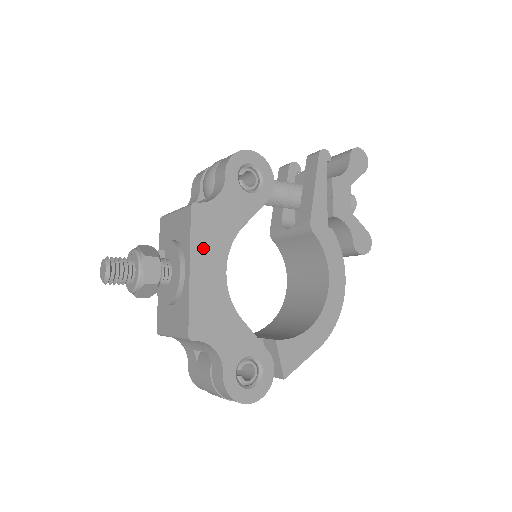
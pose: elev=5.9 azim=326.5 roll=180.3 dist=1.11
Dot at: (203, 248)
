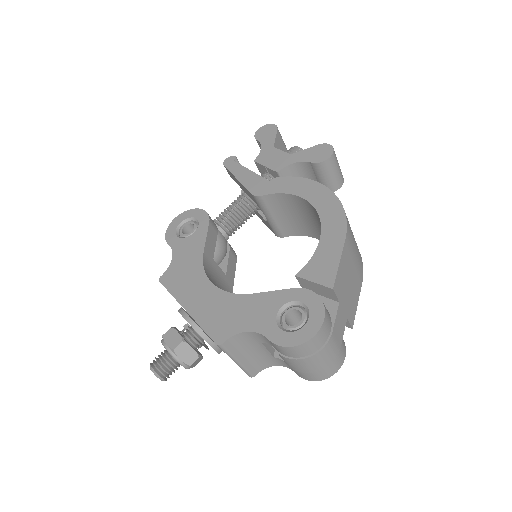
Dot at: (185, 290)
